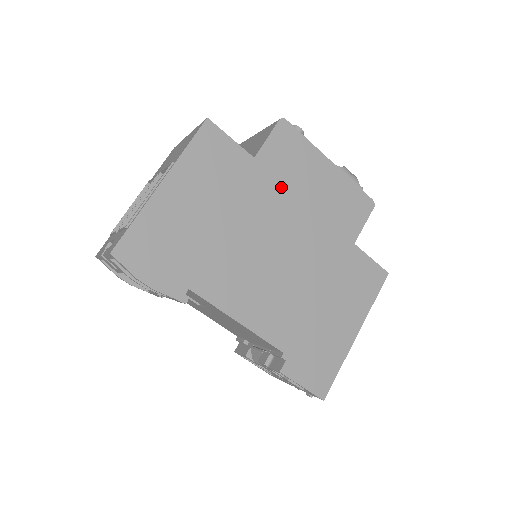
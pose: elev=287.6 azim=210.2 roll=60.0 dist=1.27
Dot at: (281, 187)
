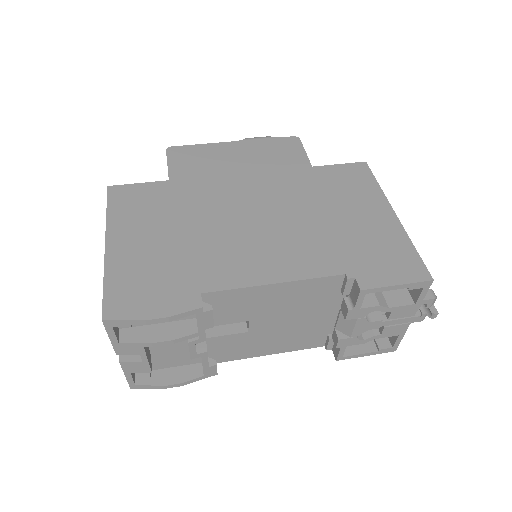
Dot at: (210, 180)
